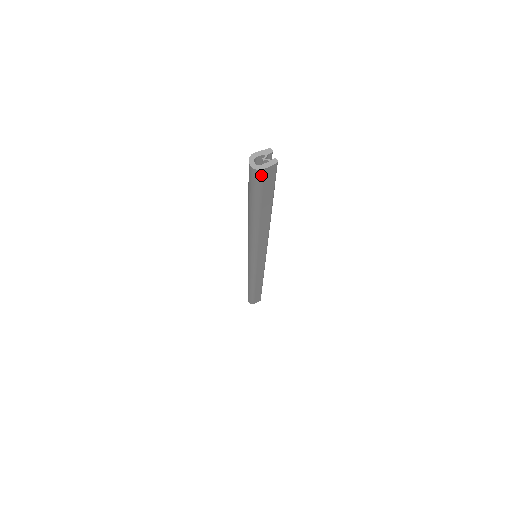
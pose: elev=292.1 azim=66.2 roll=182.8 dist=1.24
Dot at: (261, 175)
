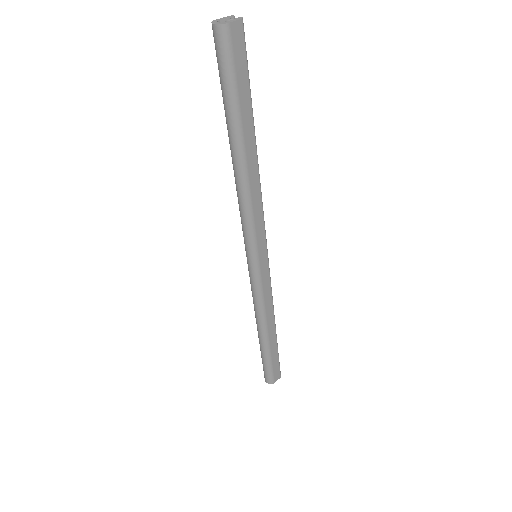
Dot at: (229, 36)
